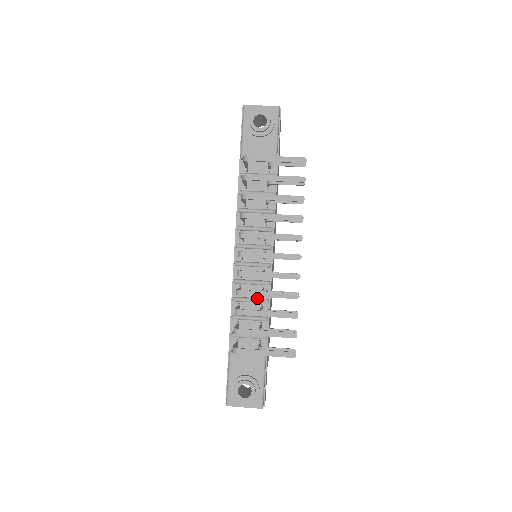
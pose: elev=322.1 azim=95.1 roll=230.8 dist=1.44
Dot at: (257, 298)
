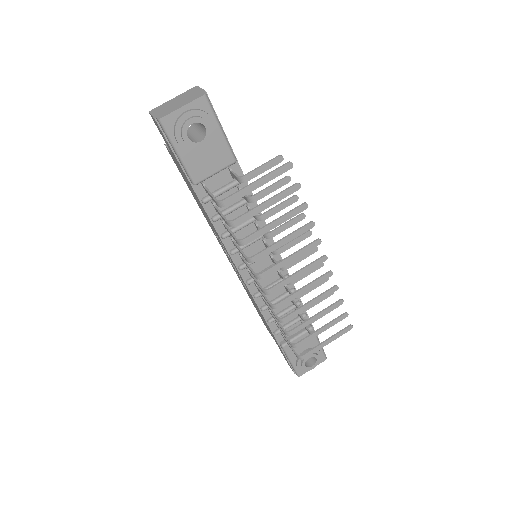
Dot at: (283, 295)
